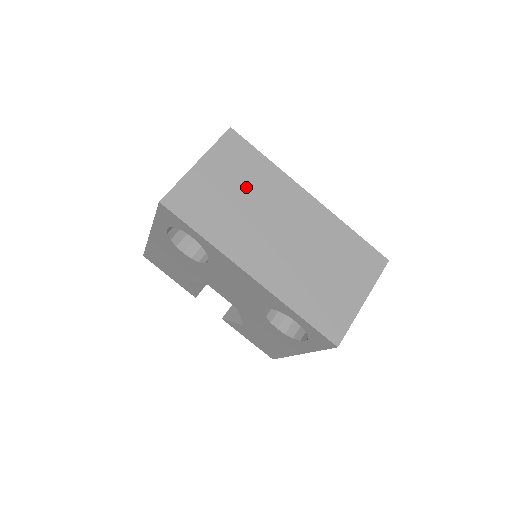
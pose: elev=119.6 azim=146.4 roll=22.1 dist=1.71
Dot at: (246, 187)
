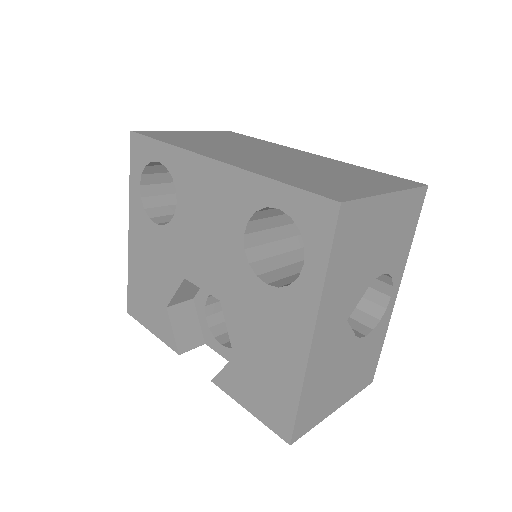
Dot at: (233, 141)
